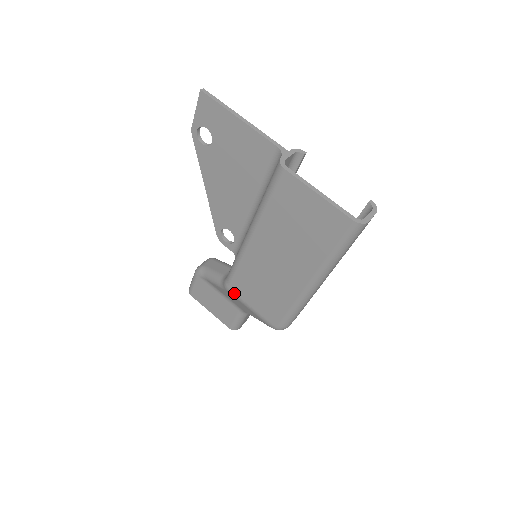
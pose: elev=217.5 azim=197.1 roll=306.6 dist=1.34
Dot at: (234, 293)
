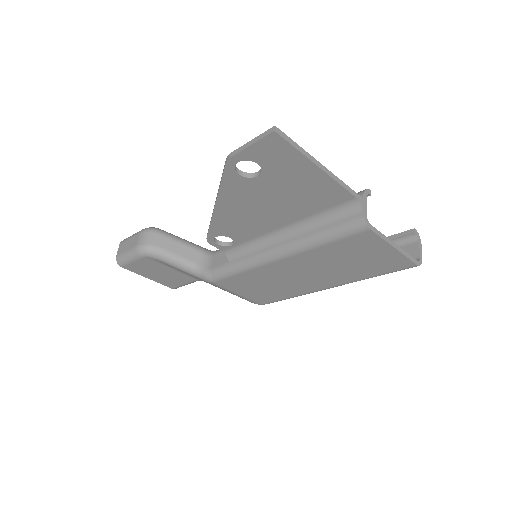
Dot at: (219, 286)
